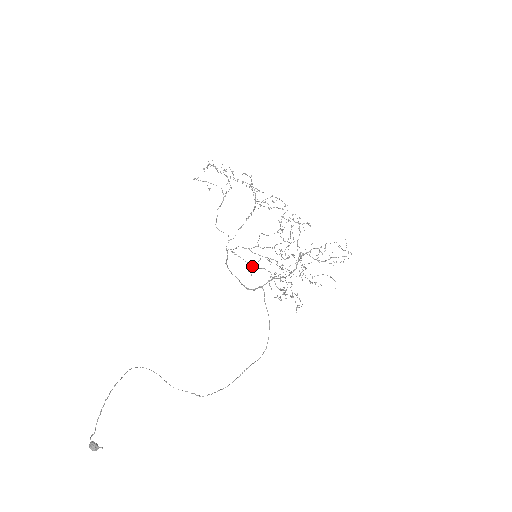
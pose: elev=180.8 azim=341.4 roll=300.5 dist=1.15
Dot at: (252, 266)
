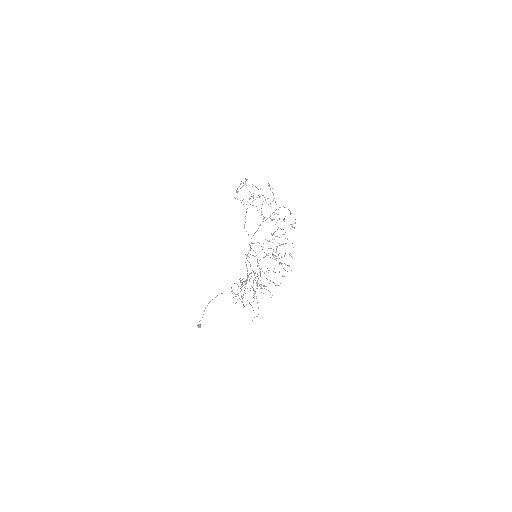
Dot at: (257, 260)
